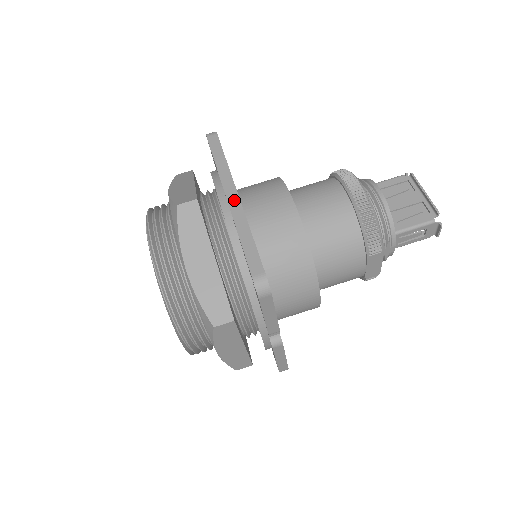
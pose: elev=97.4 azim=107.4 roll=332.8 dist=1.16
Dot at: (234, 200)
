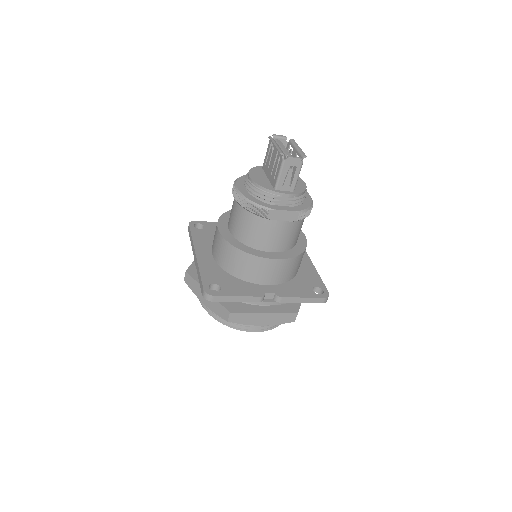
Dot at: (195, 258)
